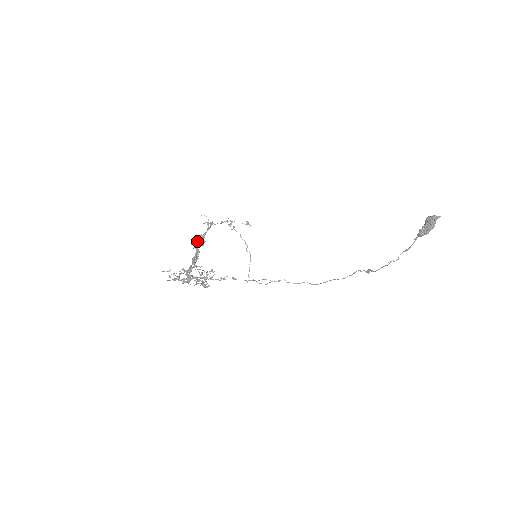
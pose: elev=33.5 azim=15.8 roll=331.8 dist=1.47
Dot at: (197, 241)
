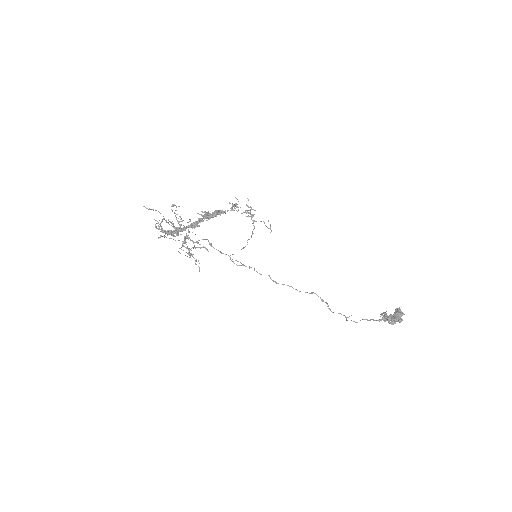
Dot at: (211, 215)
